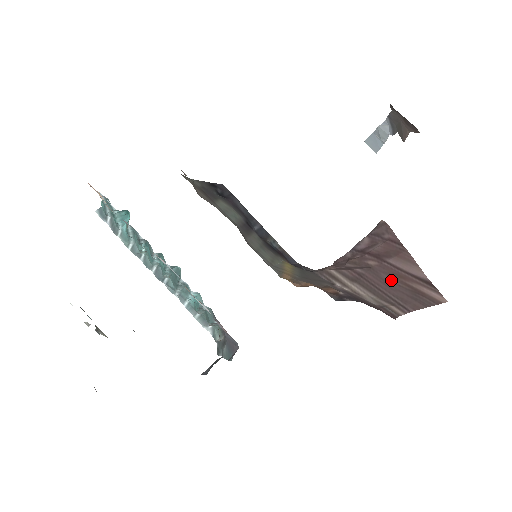
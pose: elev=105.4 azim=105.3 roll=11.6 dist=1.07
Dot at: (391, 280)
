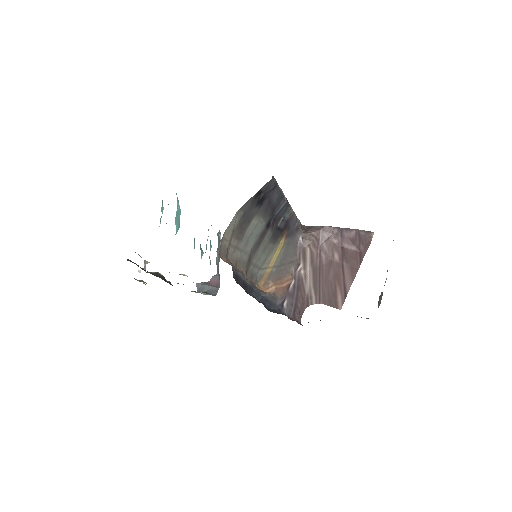
Dot at: (332, 278)
